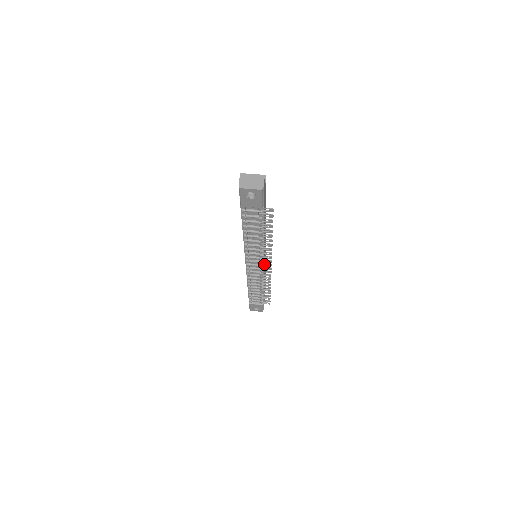
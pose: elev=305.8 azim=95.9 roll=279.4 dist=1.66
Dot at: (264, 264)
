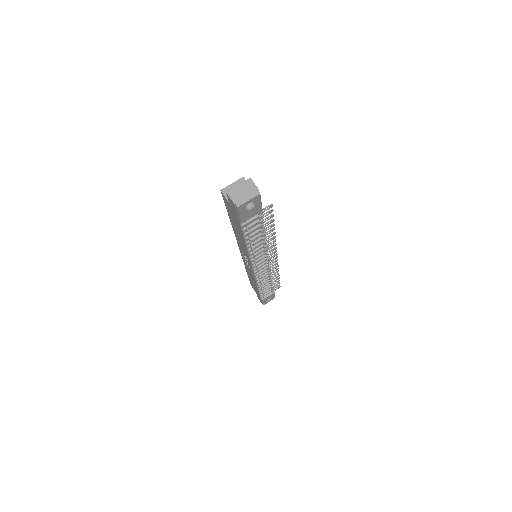
Dot at: occluded
